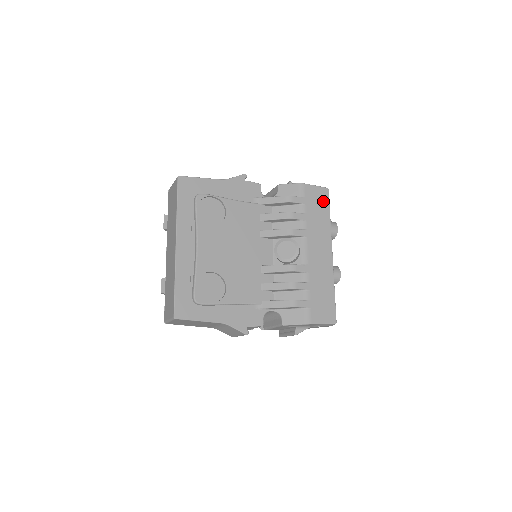
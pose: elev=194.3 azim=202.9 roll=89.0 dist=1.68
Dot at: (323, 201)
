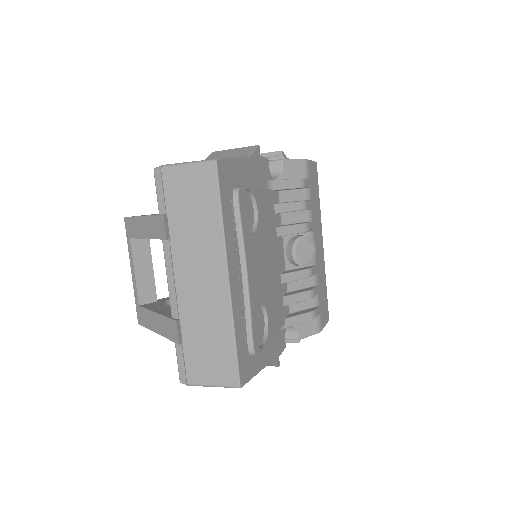
Dot at: (316, 180)
